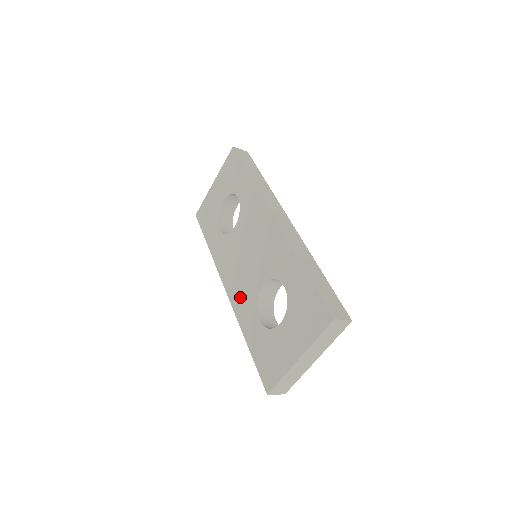
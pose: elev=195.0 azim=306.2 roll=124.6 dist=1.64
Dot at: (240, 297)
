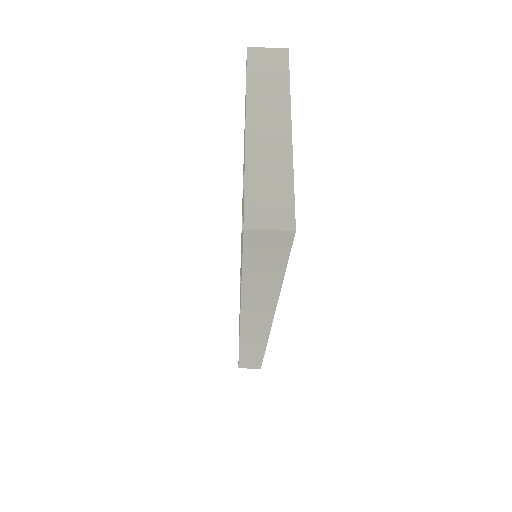
Dot at: occluded
